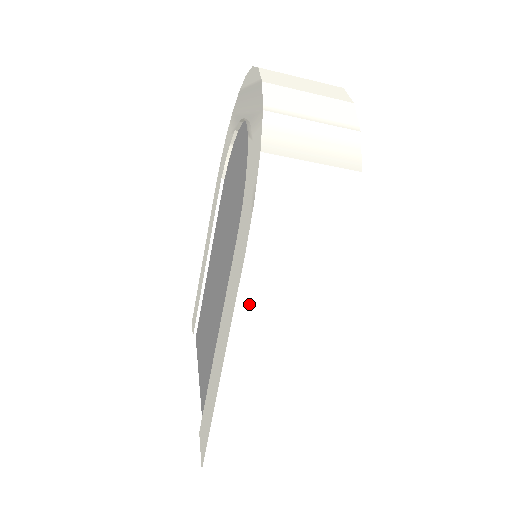
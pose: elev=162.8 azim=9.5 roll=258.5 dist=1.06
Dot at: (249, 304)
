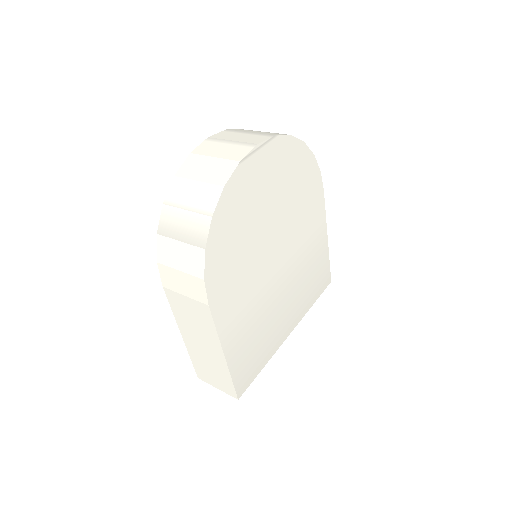
Dot at: (176, 310)
